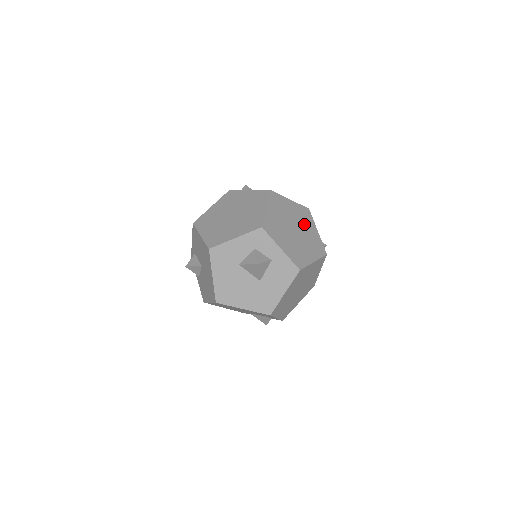
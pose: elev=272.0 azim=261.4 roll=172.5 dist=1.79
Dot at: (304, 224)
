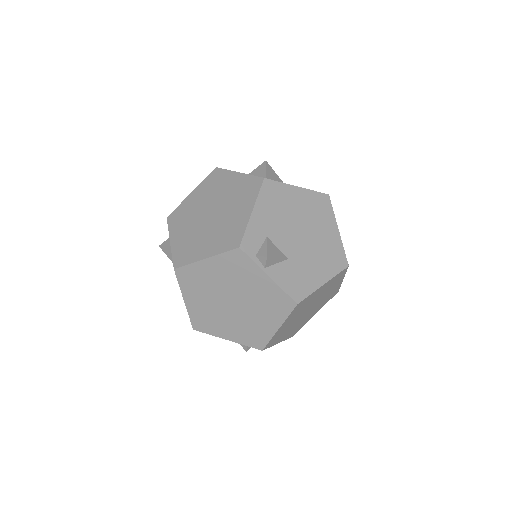
Dot at: (327, 292)
